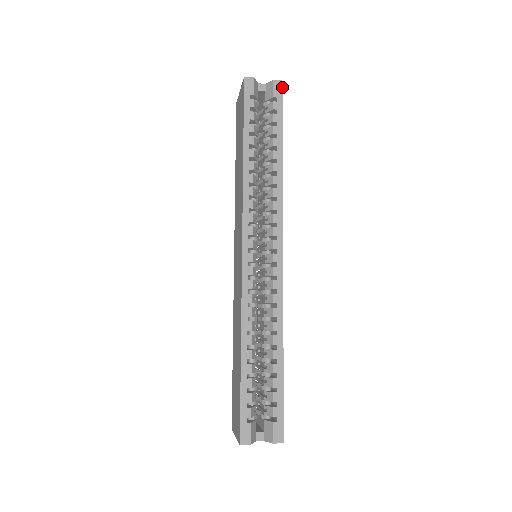
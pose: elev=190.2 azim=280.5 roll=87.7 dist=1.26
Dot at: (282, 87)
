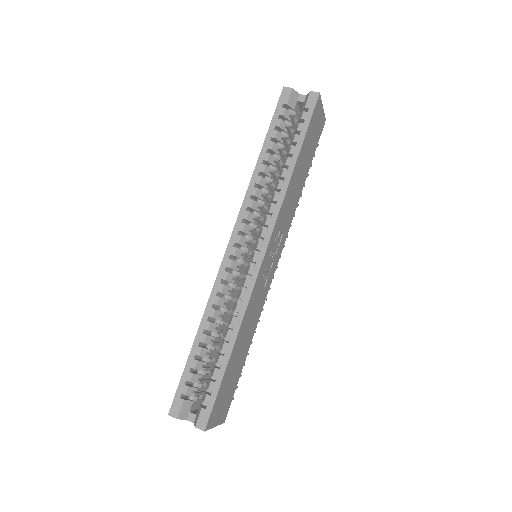
Dot at: (317, 98)
